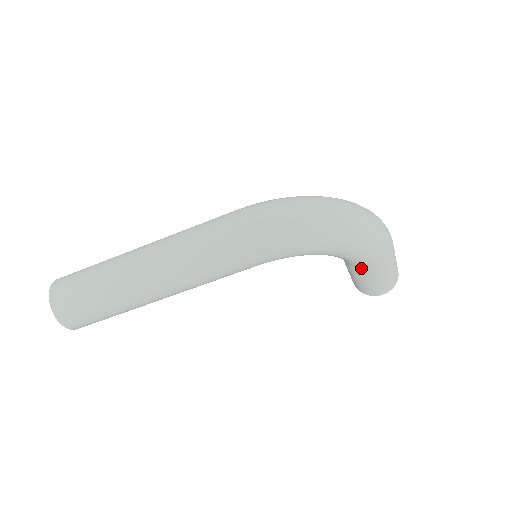
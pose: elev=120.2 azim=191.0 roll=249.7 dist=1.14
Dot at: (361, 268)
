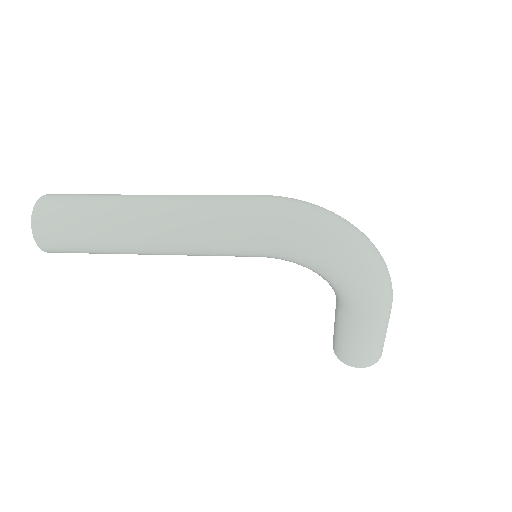
Dot at: (353, 316)
